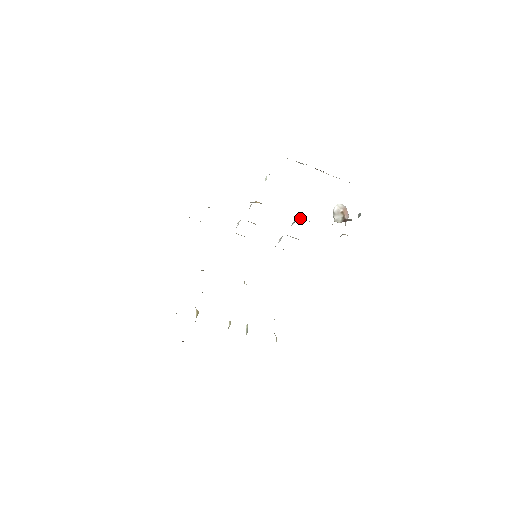
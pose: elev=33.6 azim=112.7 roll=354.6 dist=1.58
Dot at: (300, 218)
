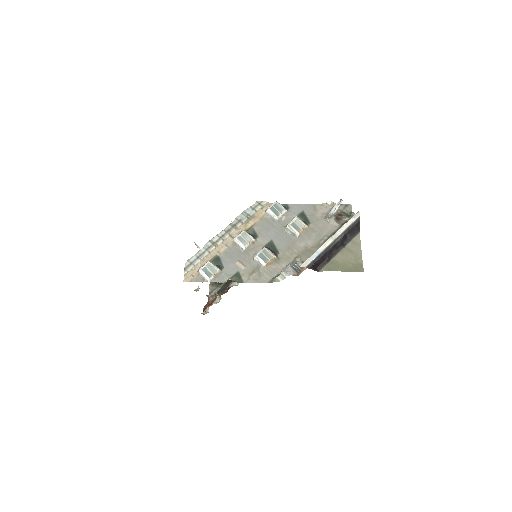
Dot at: (299, 237)
